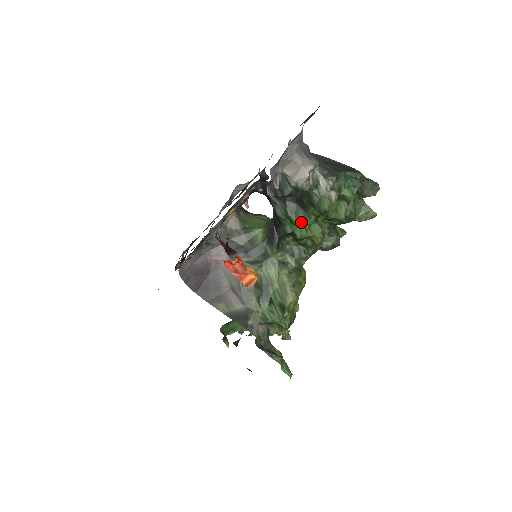
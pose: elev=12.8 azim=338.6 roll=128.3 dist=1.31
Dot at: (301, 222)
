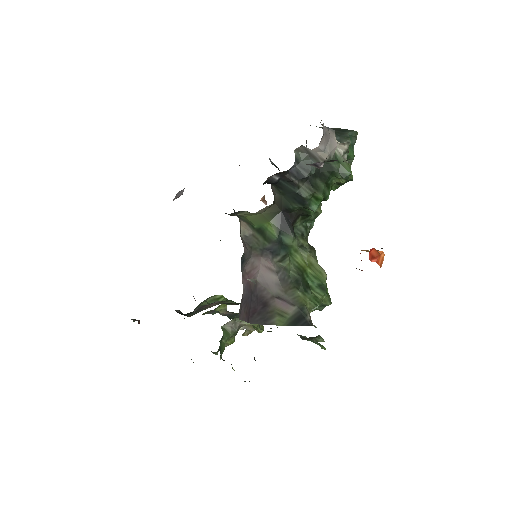
Dot at: (324, 196)
